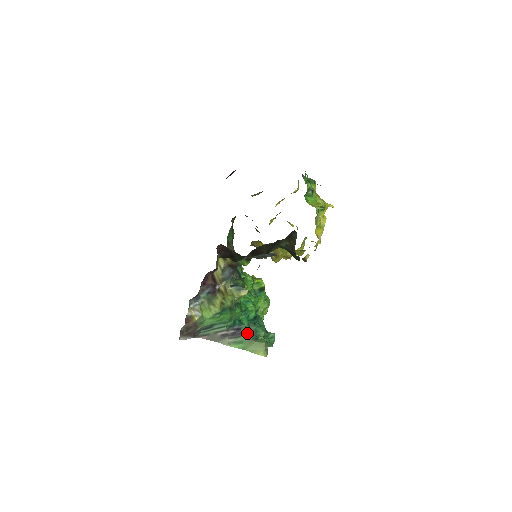
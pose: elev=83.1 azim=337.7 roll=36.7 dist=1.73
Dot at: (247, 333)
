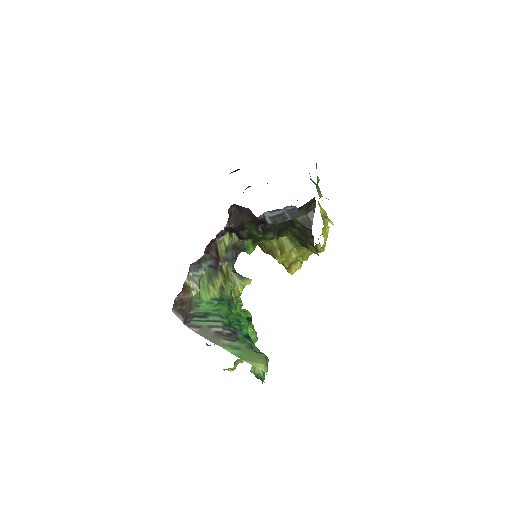
Dot at: (244, 341)
